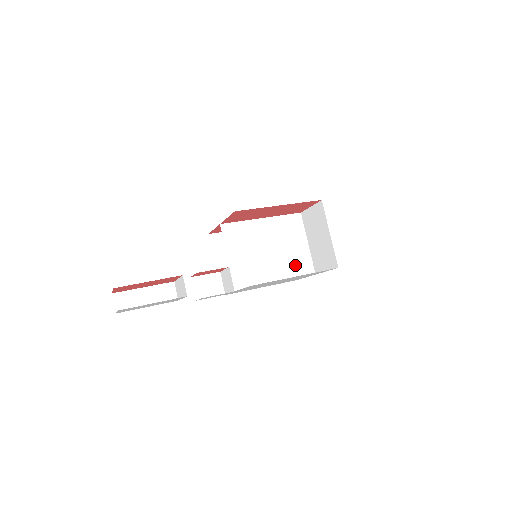
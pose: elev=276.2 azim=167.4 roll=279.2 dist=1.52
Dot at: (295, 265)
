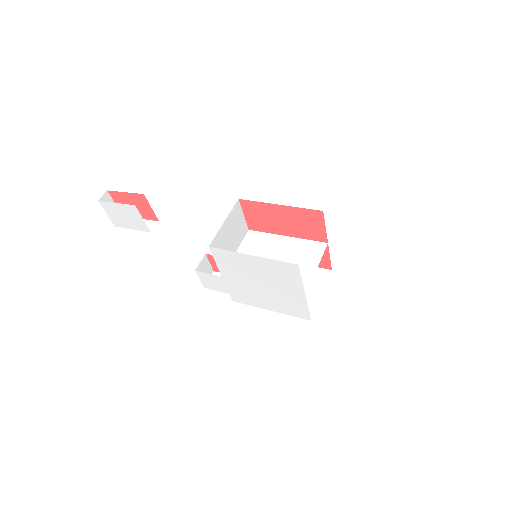
Dot at: occluded
